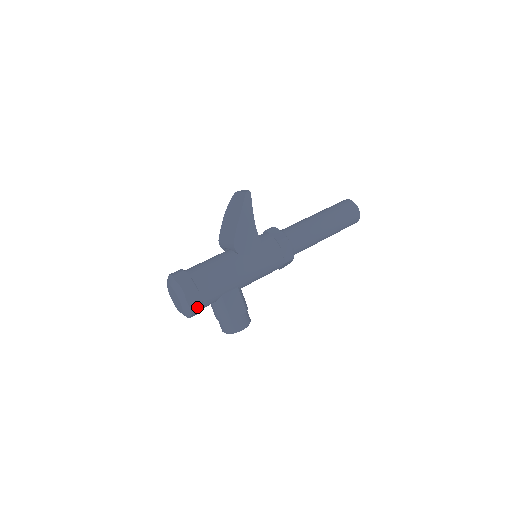
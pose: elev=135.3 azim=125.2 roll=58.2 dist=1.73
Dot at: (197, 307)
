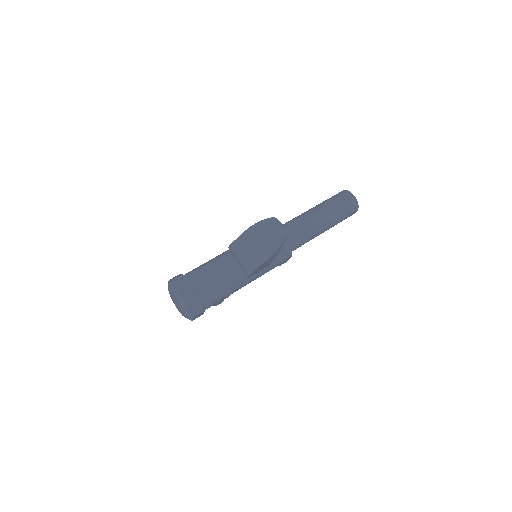
Dot at: (197, 317)
